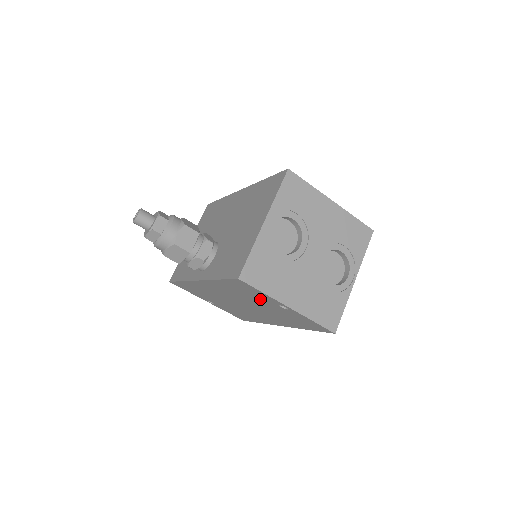
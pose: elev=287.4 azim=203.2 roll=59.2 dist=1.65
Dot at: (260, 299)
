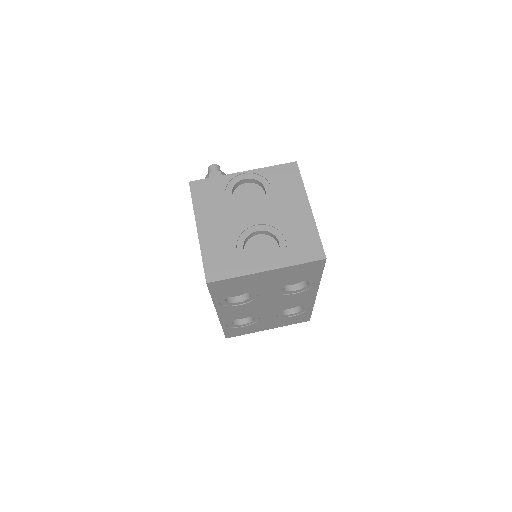
Dot at: occluded
